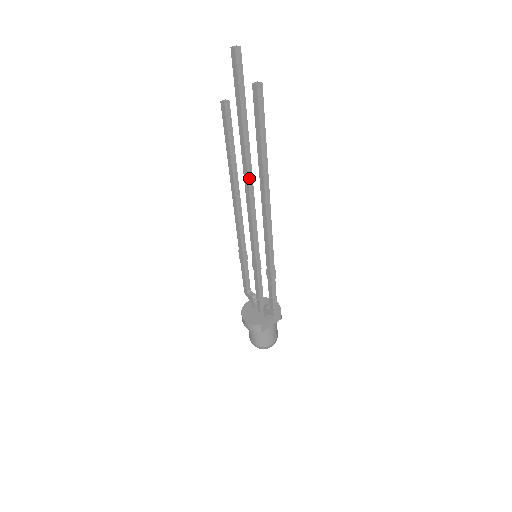
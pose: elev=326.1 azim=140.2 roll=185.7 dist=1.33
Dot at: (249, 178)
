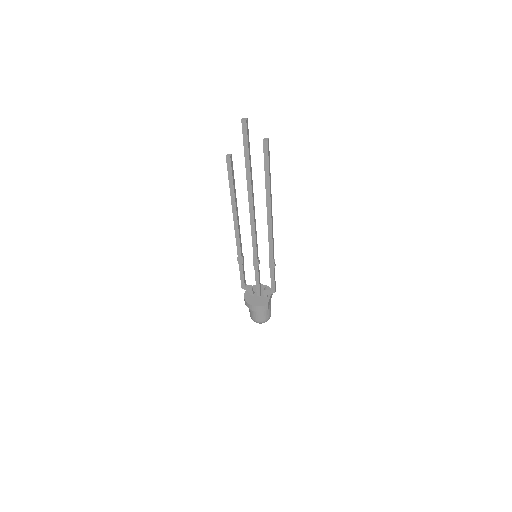
Dot at: (253, 203)
